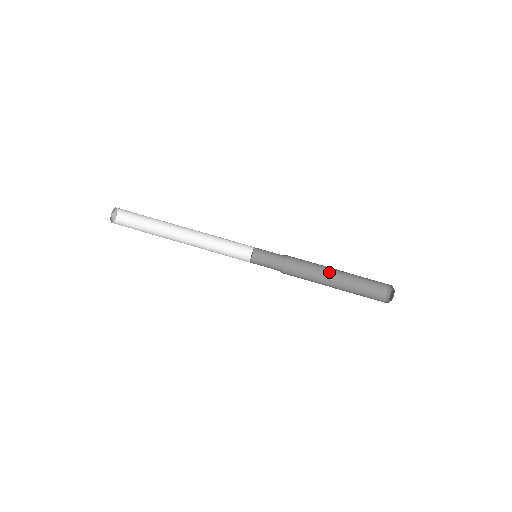
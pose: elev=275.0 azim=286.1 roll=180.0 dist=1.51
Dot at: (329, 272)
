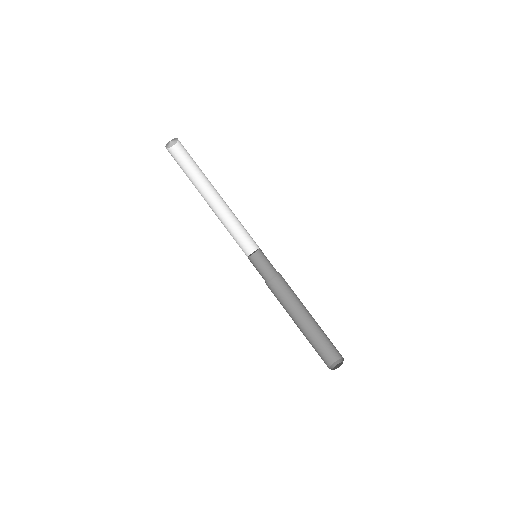
Dot at: (300, 313)
